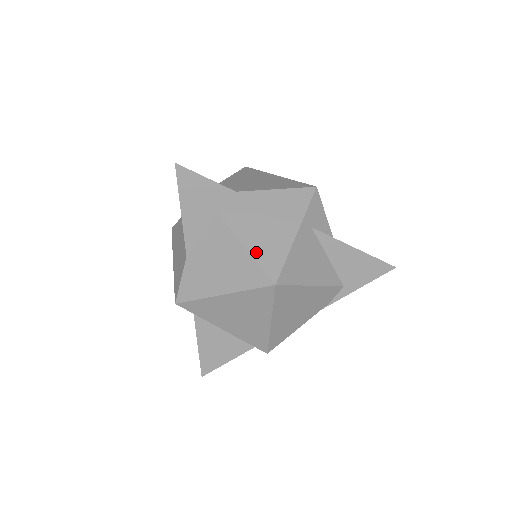
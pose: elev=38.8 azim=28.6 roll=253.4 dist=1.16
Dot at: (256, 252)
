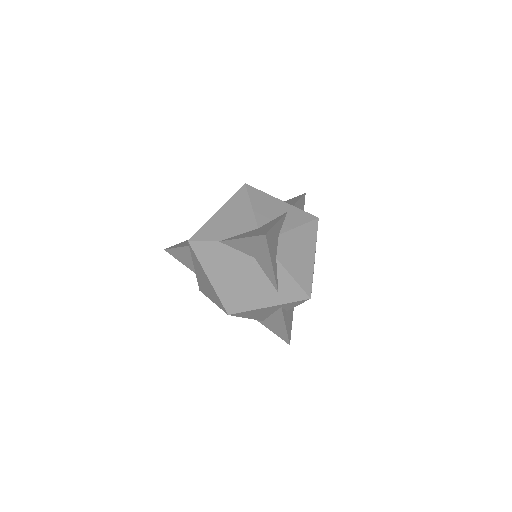
Dot at: (242, 294)
